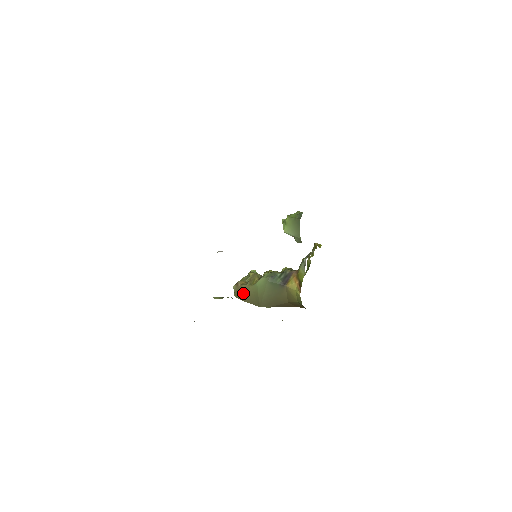
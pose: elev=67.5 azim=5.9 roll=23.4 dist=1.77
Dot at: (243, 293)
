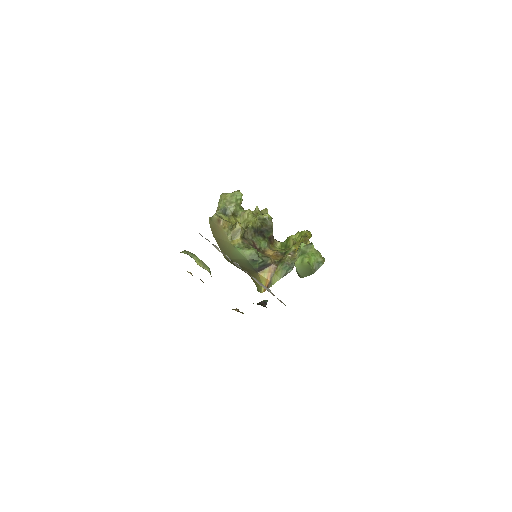
Dot at: (219, 234)
